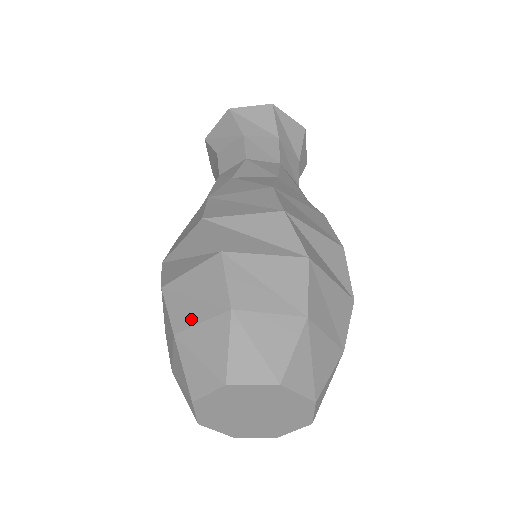
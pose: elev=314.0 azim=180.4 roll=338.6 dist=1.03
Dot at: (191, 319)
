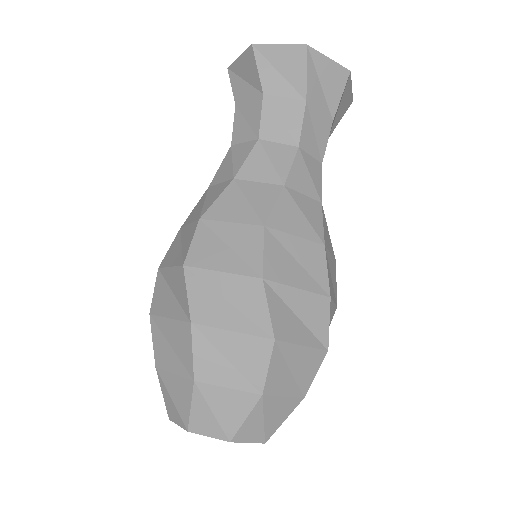
Dot at: (167, 364)
